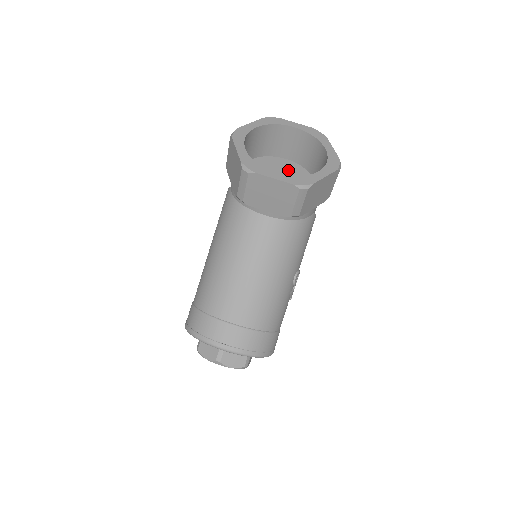
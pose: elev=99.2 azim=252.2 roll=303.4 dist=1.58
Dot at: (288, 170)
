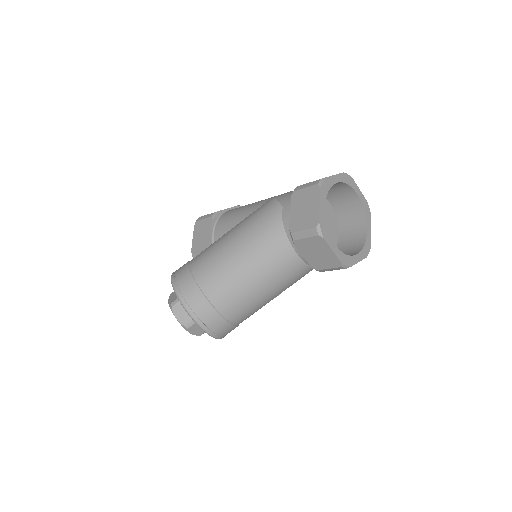
Dot at: (327, 216)
